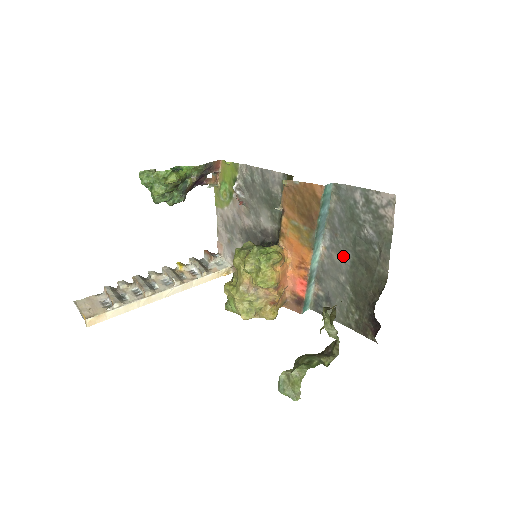
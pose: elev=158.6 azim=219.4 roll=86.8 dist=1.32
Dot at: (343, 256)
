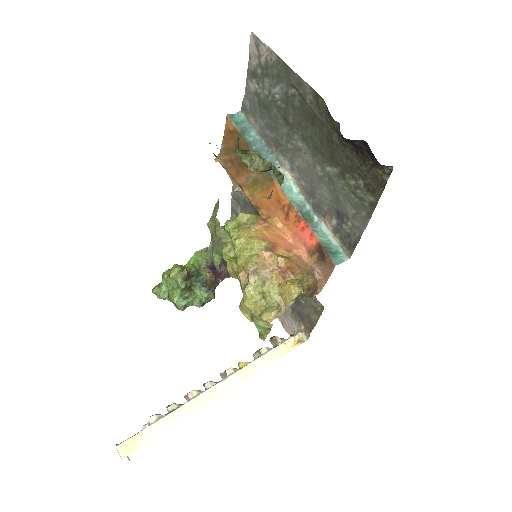
Dot at: (298, 150)
